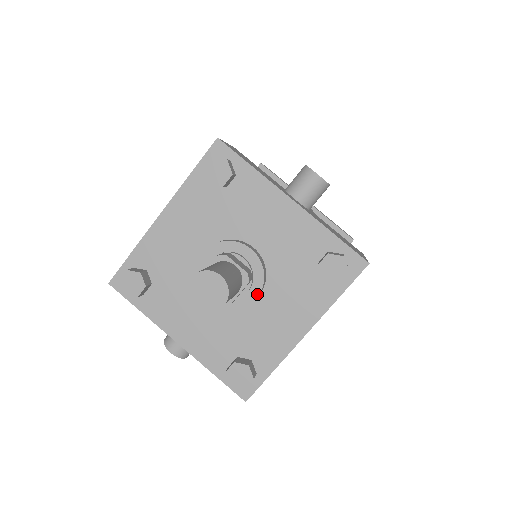
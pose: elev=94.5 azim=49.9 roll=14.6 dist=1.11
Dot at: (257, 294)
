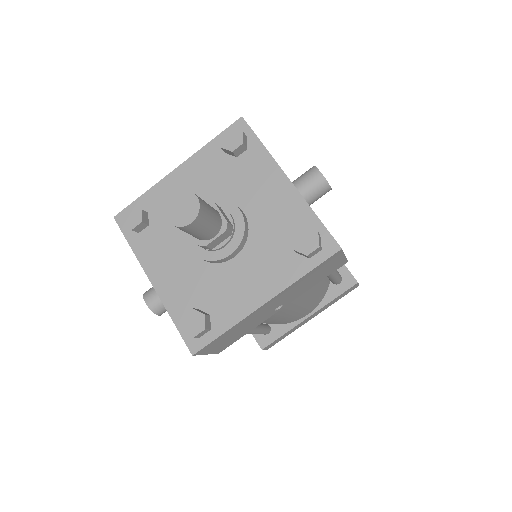
Dot at: (232, 250)
